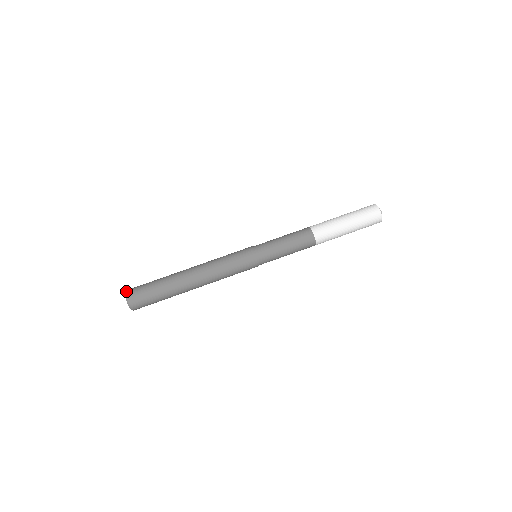
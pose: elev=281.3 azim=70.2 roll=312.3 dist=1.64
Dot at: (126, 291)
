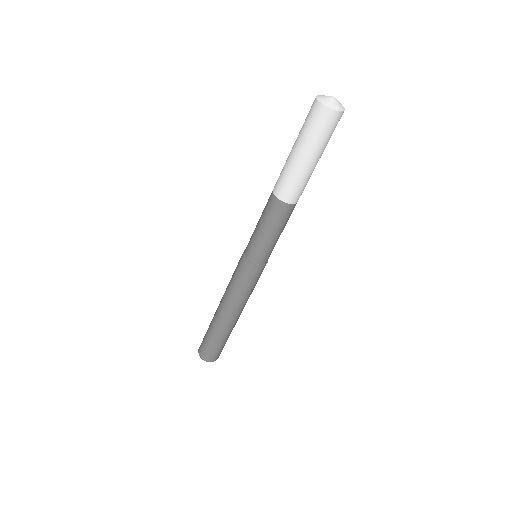
Dot at: (200, 357)
